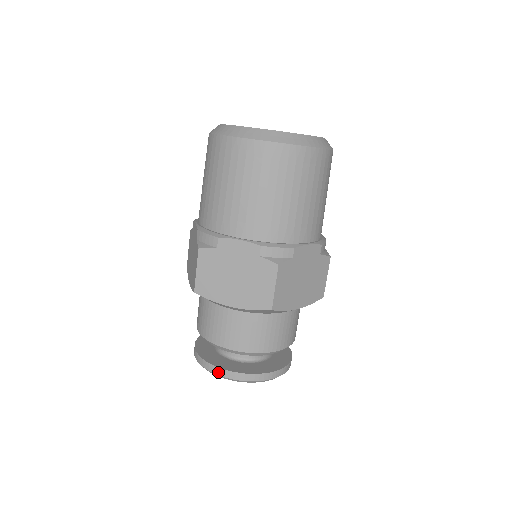
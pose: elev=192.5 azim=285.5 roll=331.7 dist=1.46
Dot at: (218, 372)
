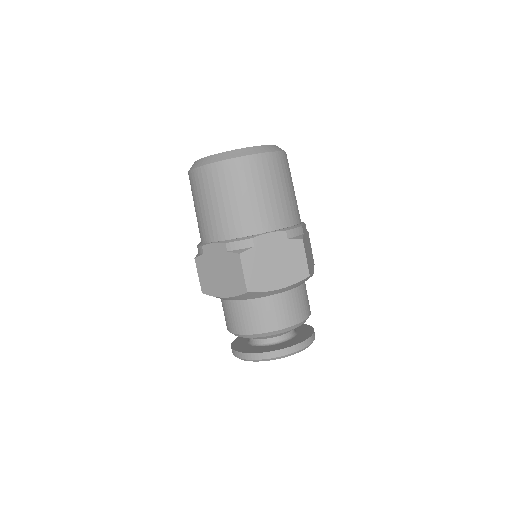
Dot at: (281, 353)
